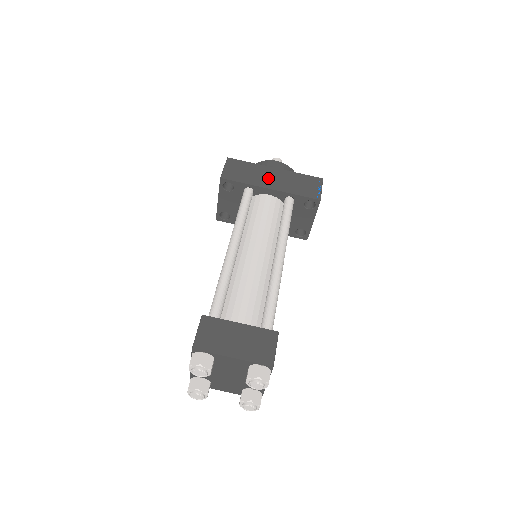
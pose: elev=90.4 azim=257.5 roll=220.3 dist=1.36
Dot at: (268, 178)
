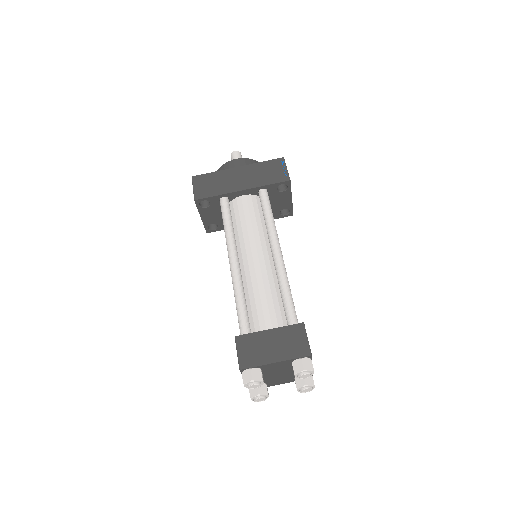
Dot at: (236, 180)
